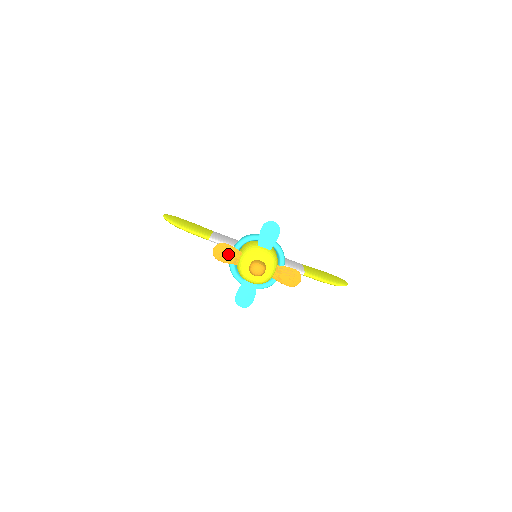
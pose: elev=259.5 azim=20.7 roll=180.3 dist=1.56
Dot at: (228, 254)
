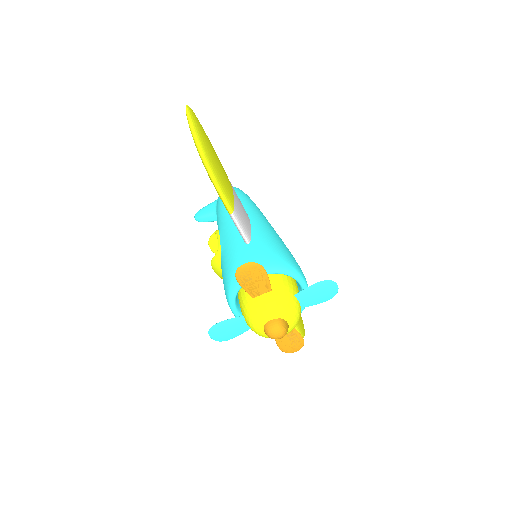
Dot at: (255, 282)
